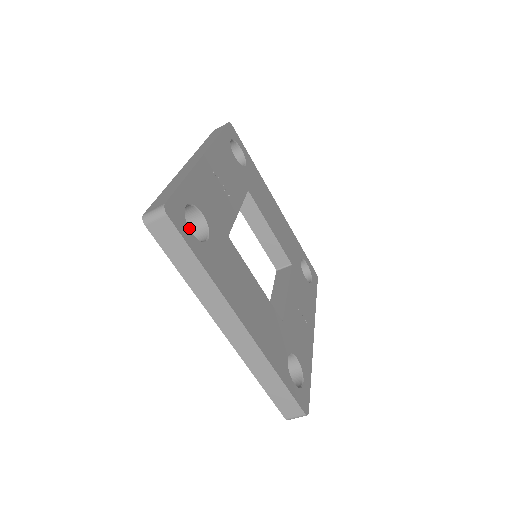
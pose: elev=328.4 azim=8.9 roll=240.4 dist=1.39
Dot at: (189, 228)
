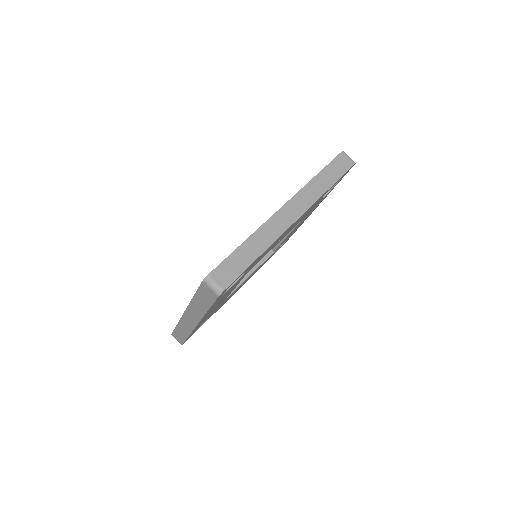
Dot at: occluded
